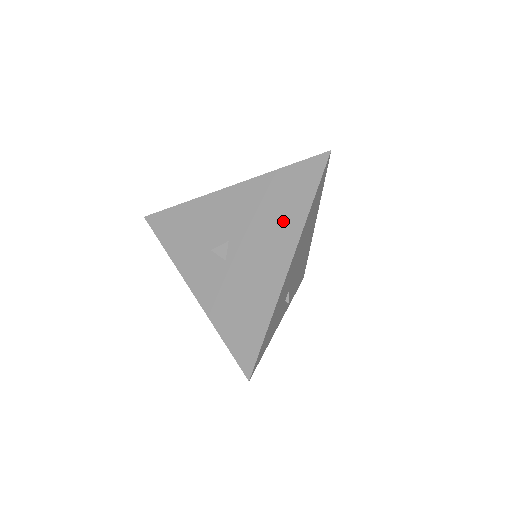
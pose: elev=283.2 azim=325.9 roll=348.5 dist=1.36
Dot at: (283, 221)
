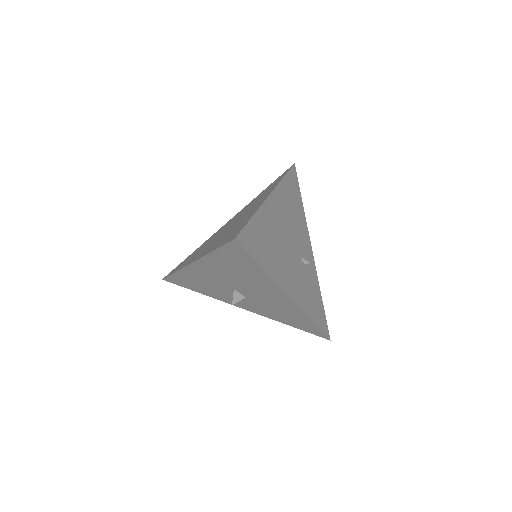
Dot at: (256, 280)
